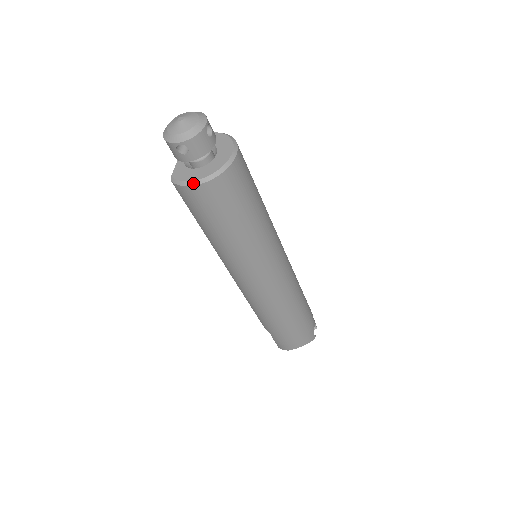
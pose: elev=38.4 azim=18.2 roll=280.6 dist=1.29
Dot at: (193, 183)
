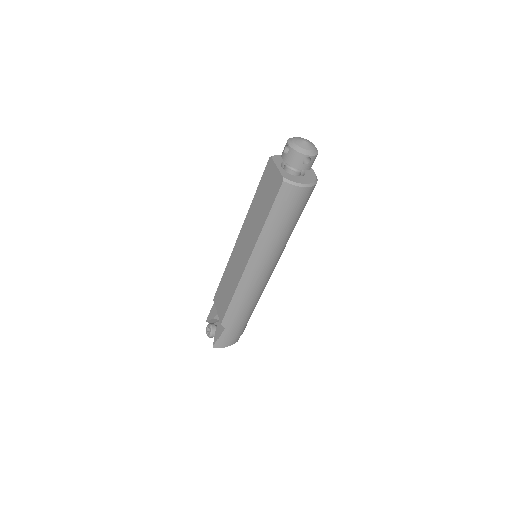
Dot at: (303, 185)
